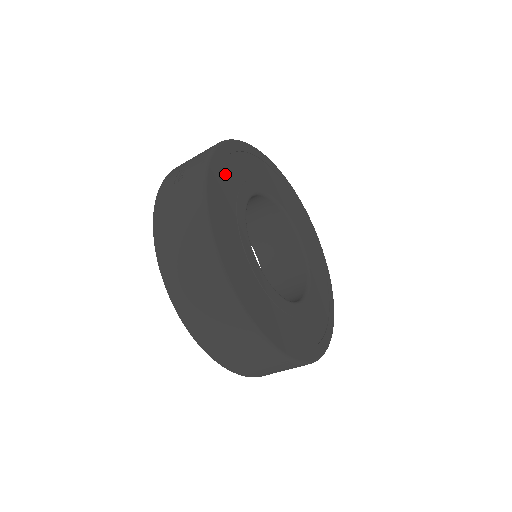
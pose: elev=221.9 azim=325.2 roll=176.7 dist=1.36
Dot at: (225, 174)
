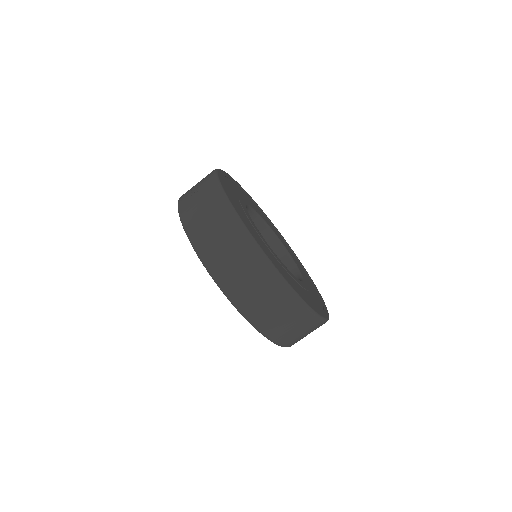
Dot at: (228, 186)
